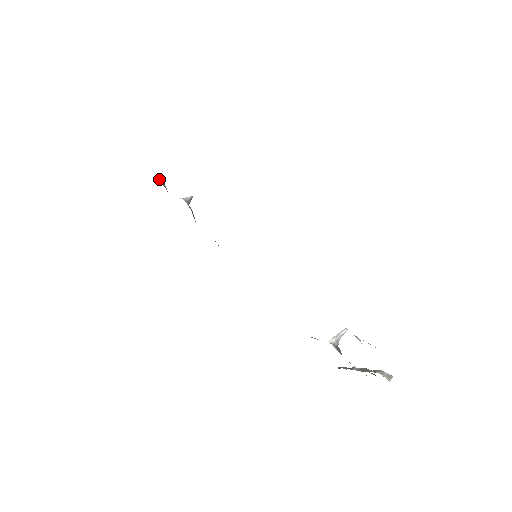
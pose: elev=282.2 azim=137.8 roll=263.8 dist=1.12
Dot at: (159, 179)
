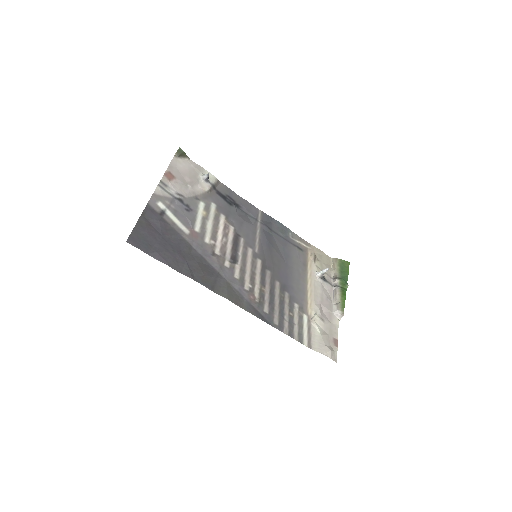
Dot at: (179, 155)
